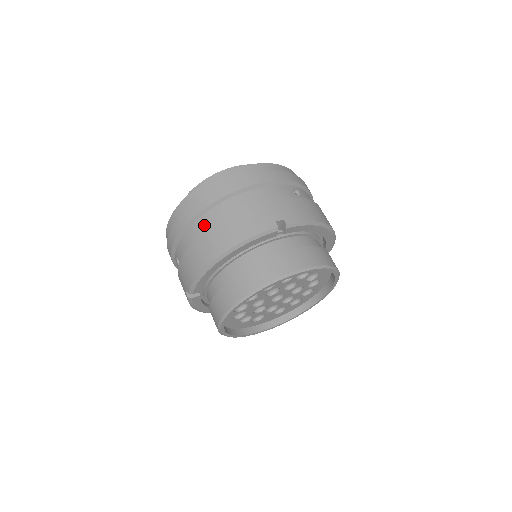
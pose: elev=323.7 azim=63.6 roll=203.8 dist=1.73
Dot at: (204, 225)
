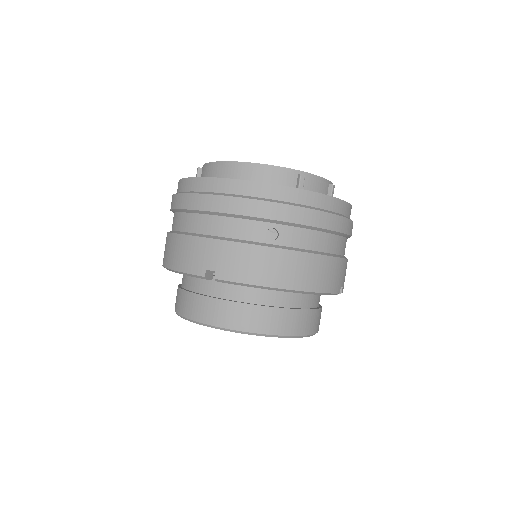
Dot at: (174, 224)
